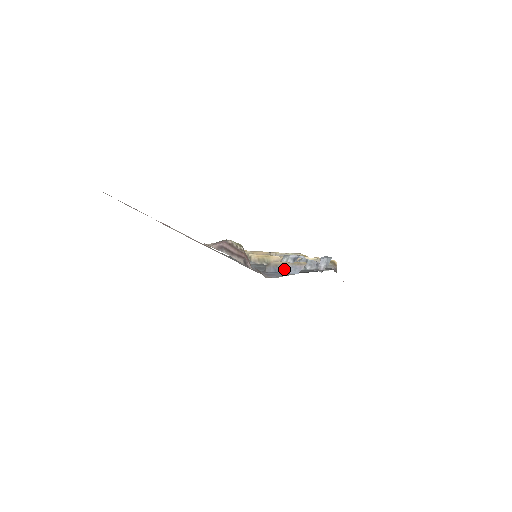
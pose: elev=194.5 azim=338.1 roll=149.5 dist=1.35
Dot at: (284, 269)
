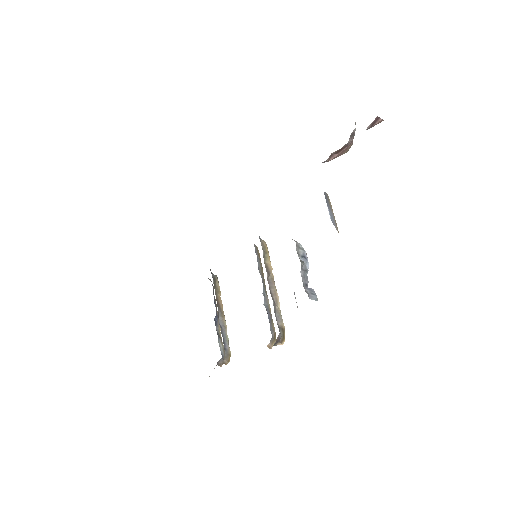
Dot at: (329, 206)
